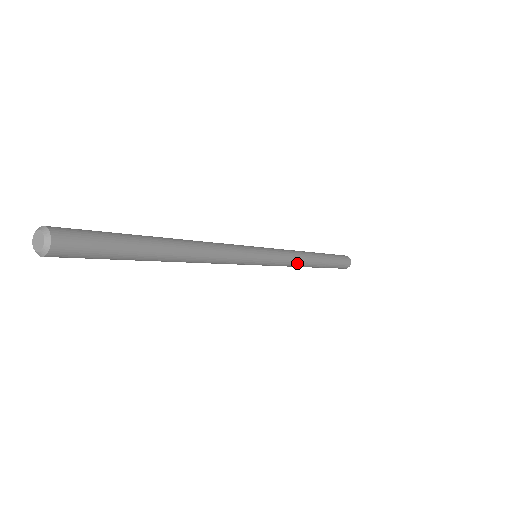
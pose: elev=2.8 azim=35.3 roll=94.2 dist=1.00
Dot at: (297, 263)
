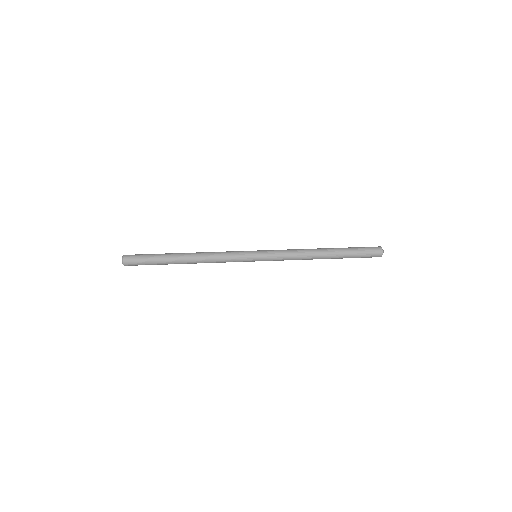
Dot at: (298, 259)
